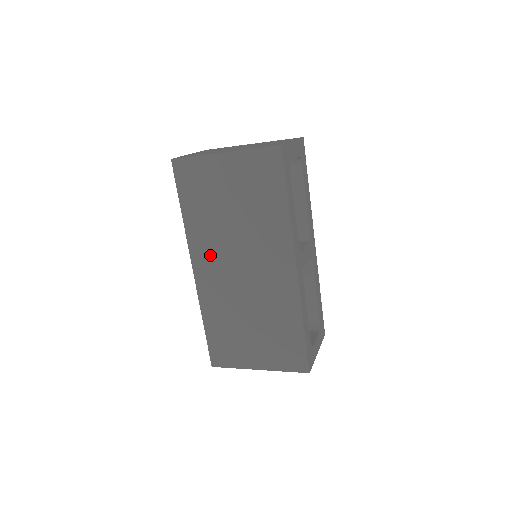
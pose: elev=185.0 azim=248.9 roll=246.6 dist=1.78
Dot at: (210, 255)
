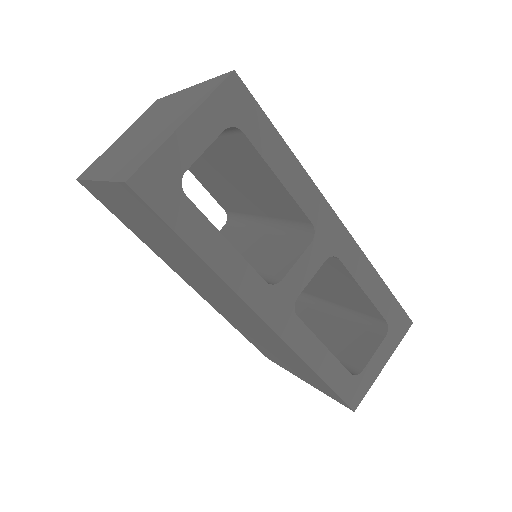
Dot at: (186, 277)
